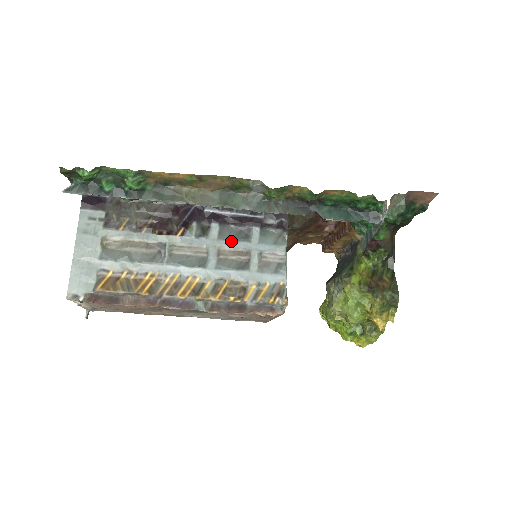
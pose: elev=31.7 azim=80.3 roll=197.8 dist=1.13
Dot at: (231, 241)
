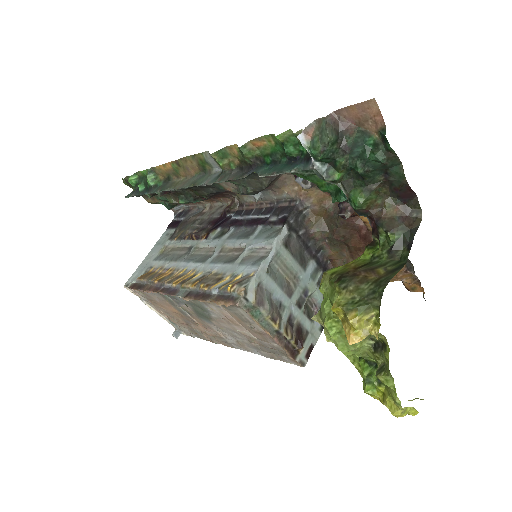
Dot at: (235, 239)
